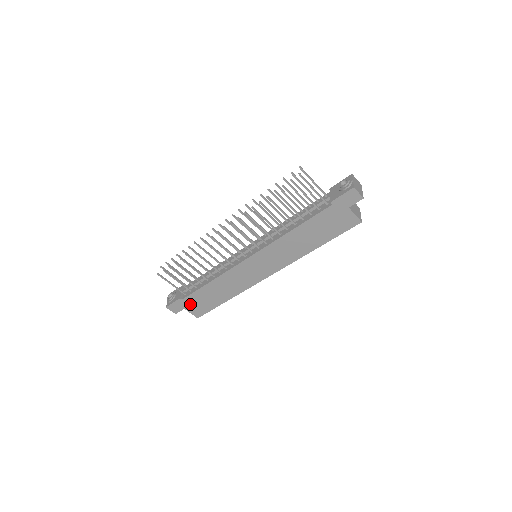
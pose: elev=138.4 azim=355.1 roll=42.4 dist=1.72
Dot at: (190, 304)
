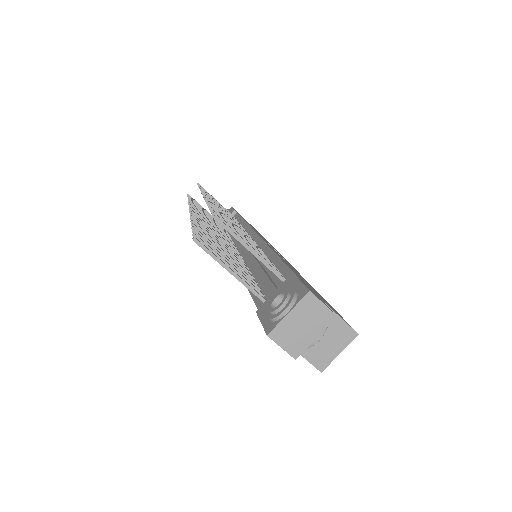
Dot at: occluded
